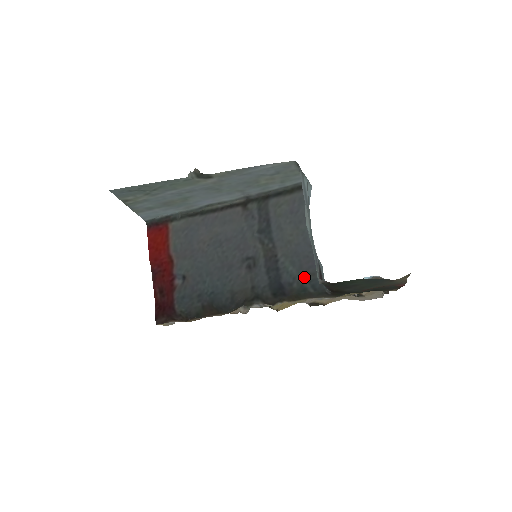
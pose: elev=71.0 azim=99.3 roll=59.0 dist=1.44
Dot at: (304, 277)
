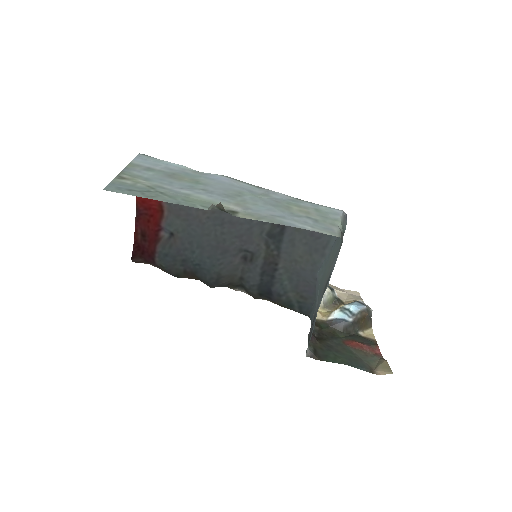
Dot at: (296, 296)
